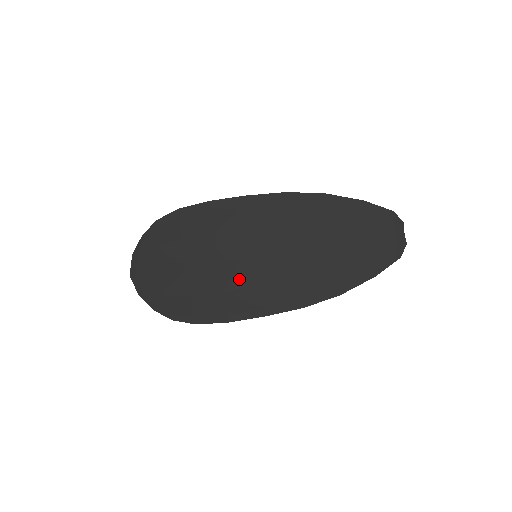
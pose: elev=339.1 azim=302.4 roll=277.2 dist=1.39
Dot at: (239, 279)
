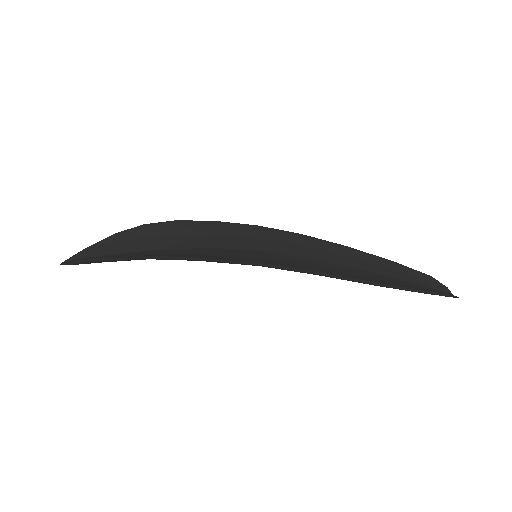
Dot at: (228, 253)
